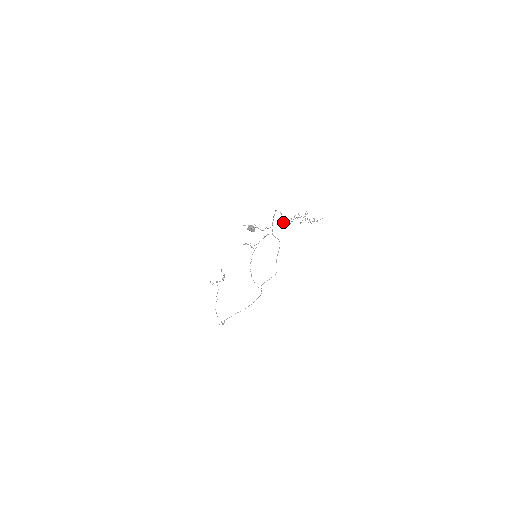
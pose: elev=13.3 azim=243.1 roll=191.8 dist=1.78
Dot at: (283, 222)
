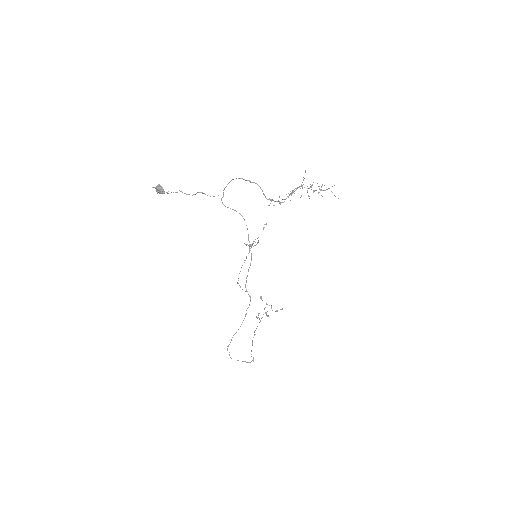
Dot at: (280, 202)
